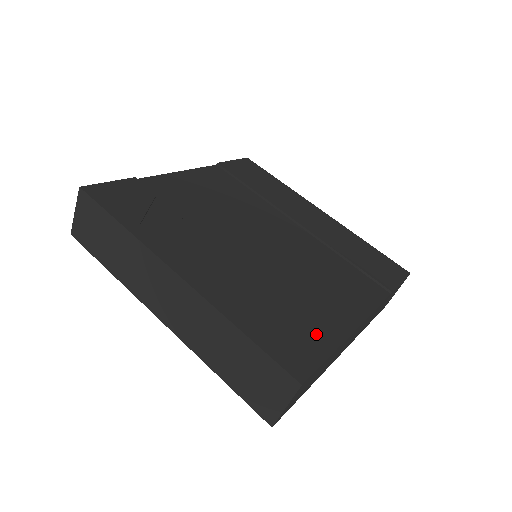
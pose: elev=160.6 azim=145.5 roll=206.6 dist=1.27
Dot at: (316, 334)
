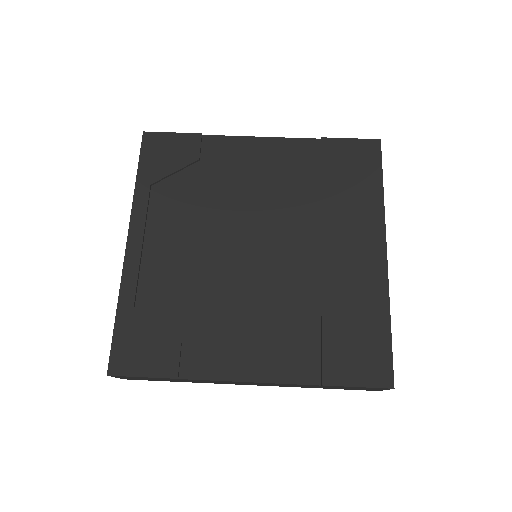
Dot at: (170, 356)
